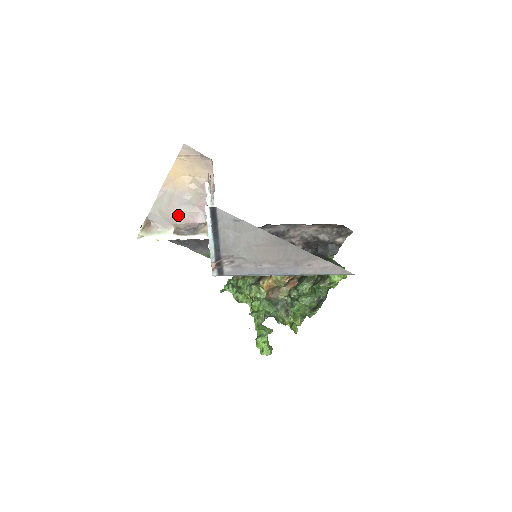
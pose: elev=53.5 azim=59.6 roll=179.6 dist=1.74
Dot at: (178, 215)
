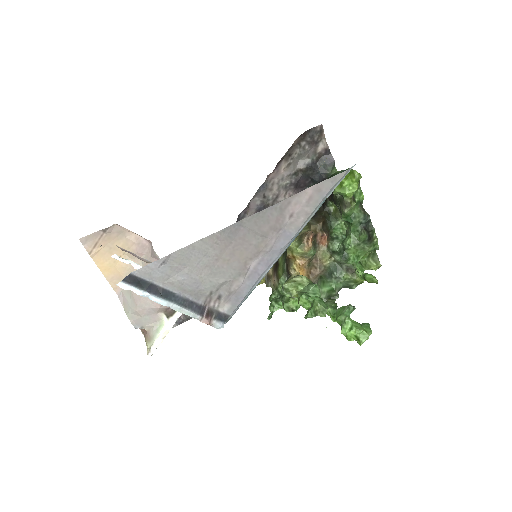
Dot at: (150, 301)
